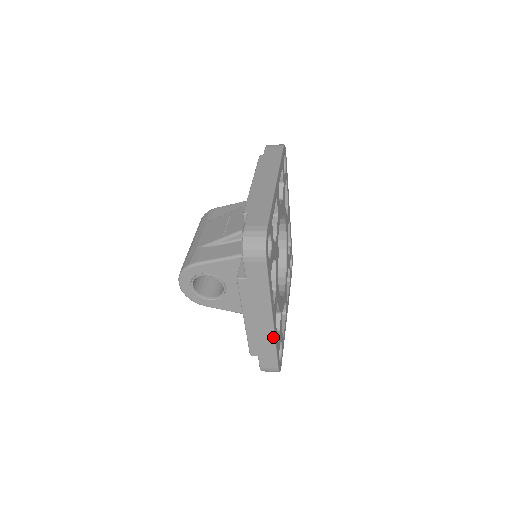
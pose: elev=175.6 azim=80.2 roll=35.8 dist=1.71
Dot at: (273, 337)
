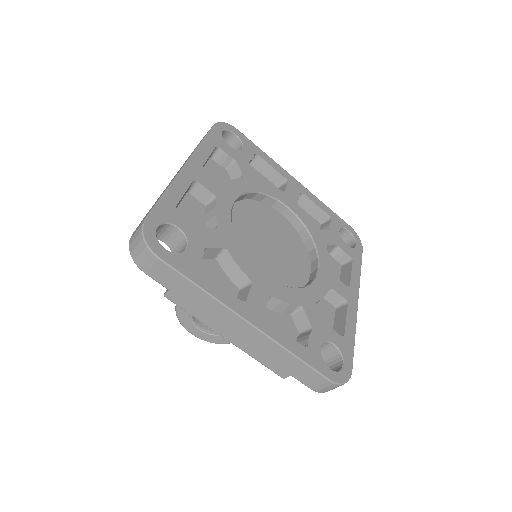
Dot at: (274, 343)
